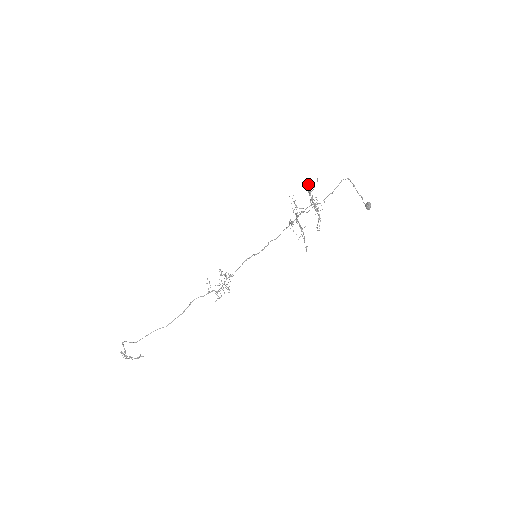
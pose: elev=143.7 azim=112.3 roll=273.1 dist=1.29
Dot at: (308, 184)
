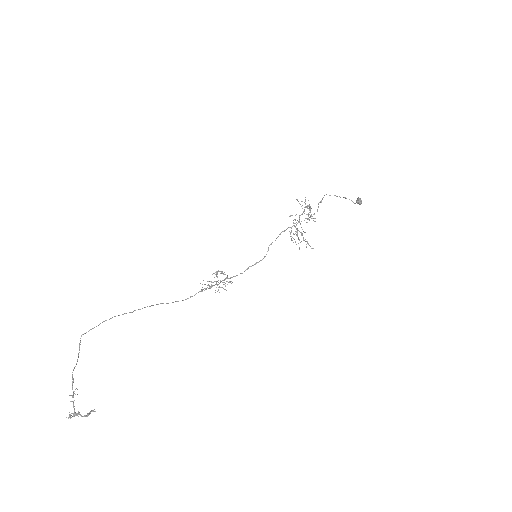
Dot at: (297, 200)
